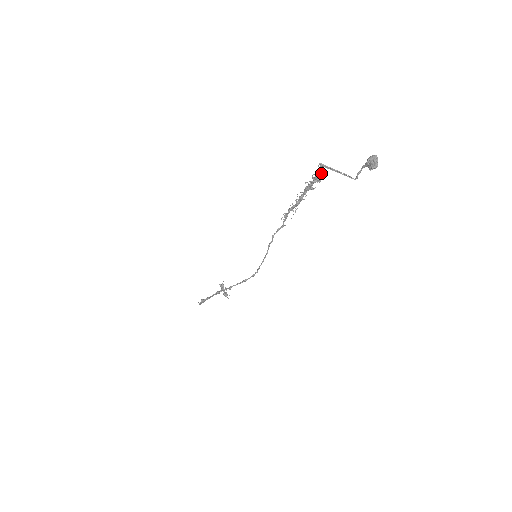
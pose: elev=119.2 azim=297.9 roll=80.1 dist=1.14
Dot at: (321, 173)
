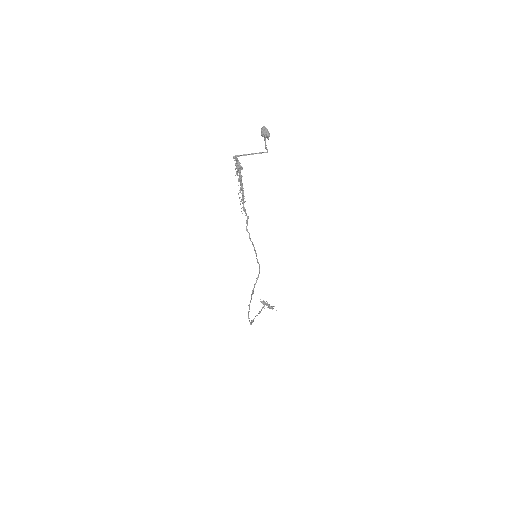
Dot at: (239, 162)
